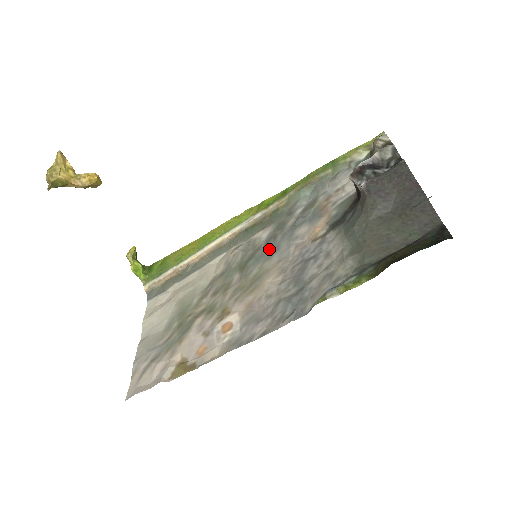
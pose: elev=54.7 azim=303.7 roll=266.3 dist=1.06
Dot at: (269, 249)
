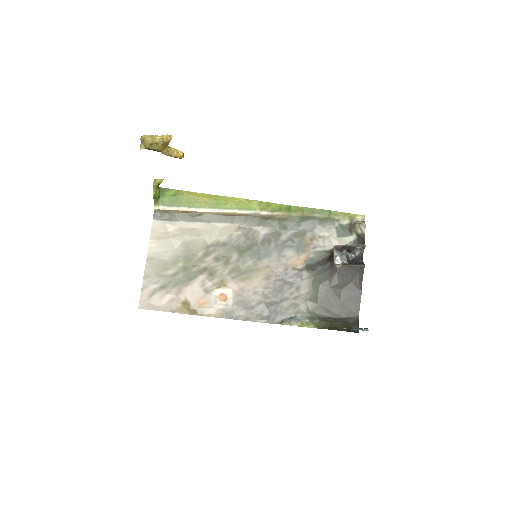
Dot at: (263, 251)
